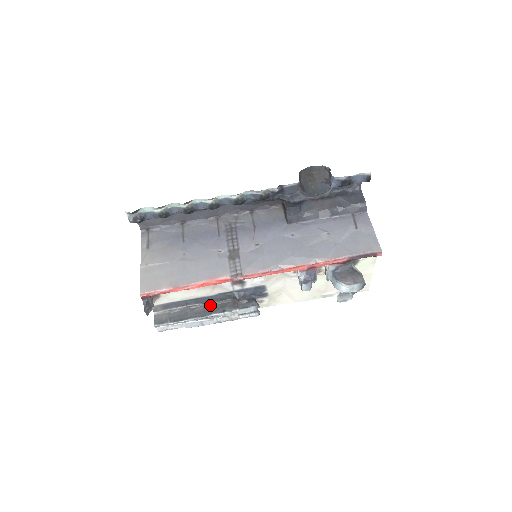
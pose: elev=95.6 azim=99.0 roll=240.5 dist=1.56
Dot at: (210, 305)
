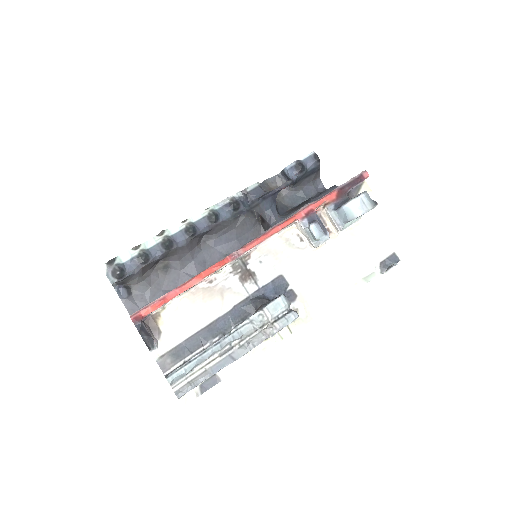
Dot at: occluded
